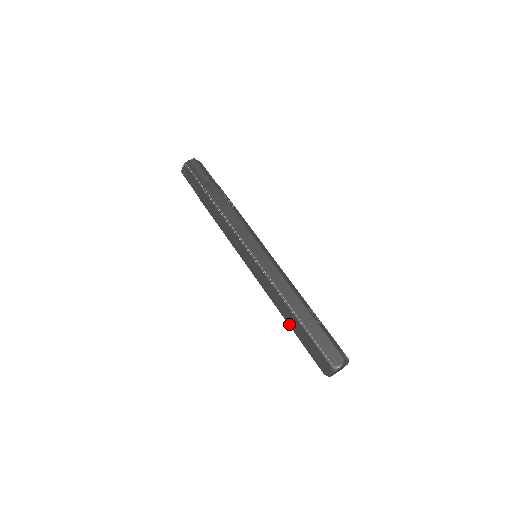
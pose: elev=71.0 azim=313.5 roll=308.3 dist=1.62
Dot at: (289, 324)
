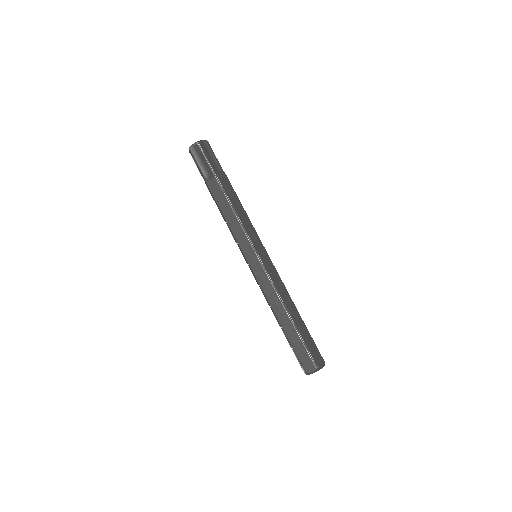
Dot at: (282, 325)
